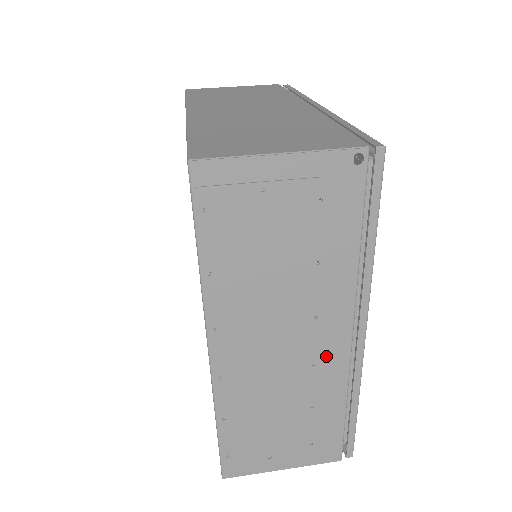
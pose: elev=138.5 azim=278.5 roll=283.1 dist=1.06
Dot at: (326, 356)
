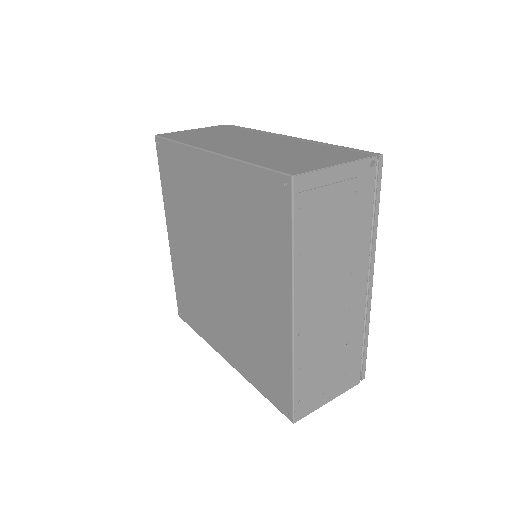
Dot at: (354, 302)
